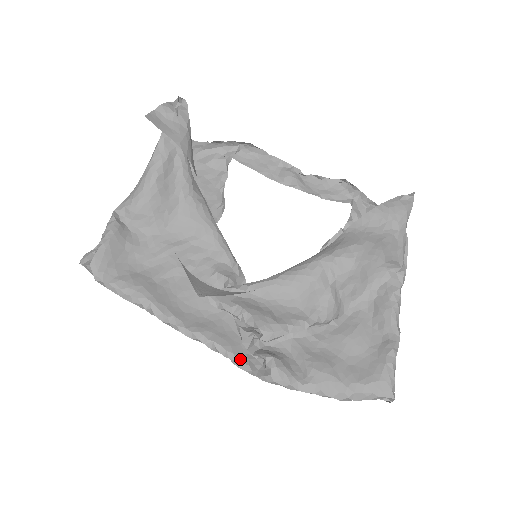
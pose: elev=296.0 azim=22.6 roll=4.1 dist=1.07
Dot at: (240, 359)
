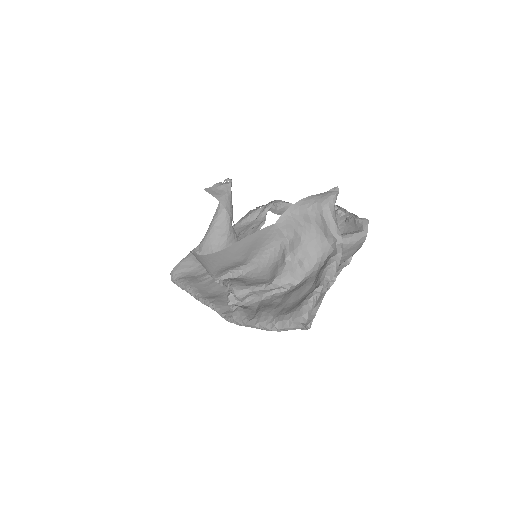
Dot at: (224, 312)
